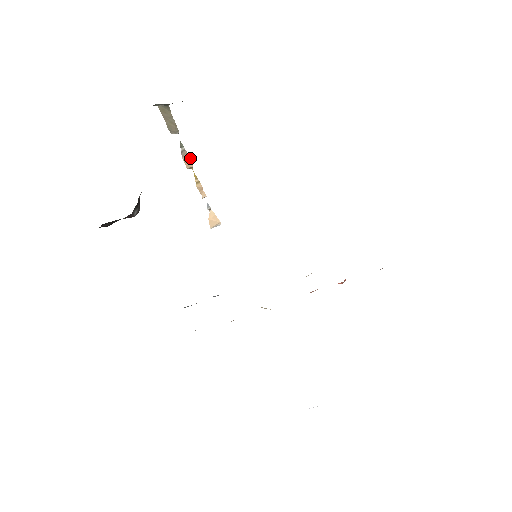
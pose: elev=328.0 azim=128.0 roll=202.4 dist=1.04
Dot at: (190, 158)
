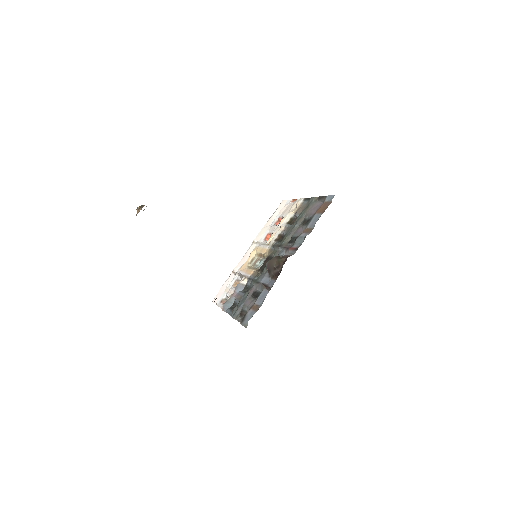
Dot at: (144, 205)
